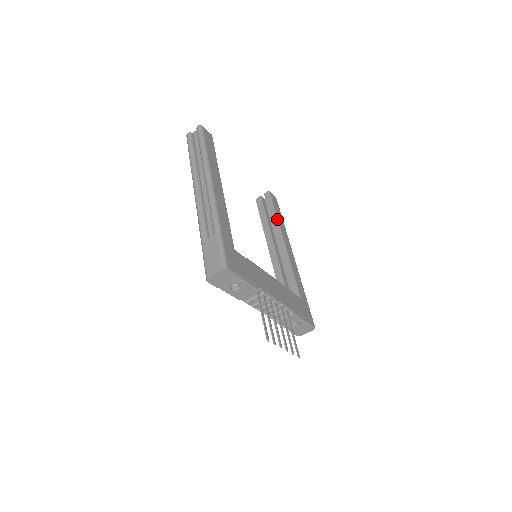
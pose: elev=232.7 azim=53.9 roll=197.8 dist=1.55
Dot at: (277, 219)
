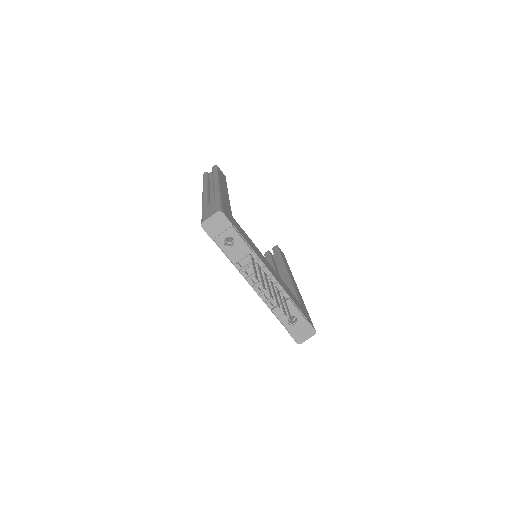
Dot at: (282, 259)
